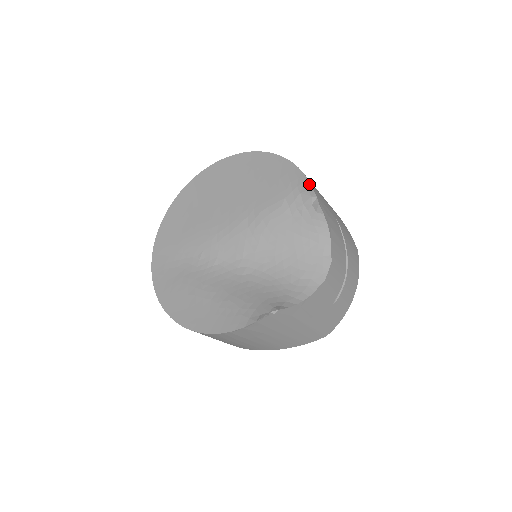
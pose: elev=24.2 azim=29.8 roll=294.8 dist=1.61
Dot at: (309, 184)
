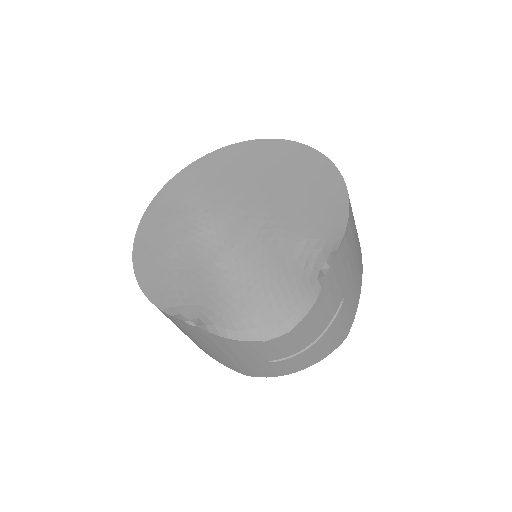
Dot at: (336, 249)
